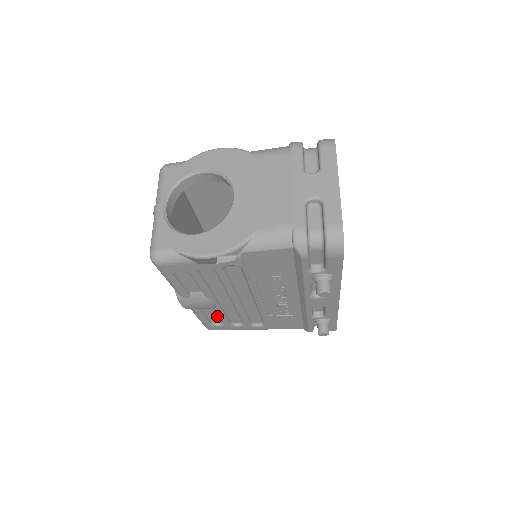
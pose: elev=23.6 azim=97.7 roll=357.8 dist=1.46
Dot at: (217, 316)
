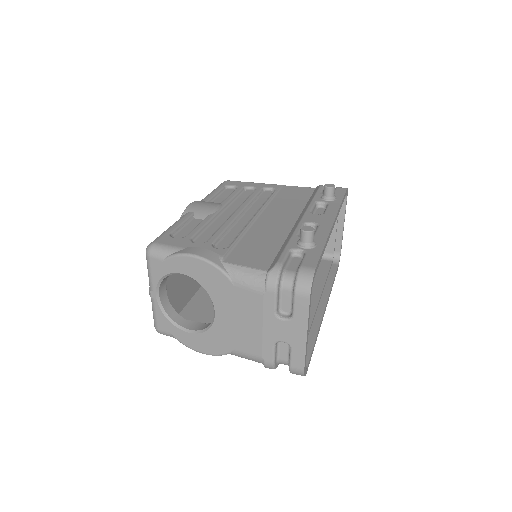
Dot at: occluded
